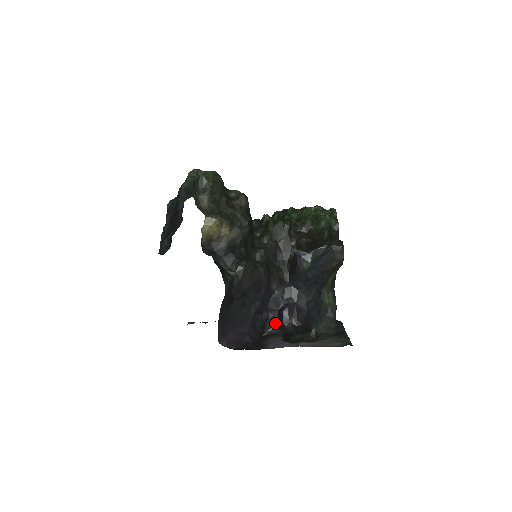
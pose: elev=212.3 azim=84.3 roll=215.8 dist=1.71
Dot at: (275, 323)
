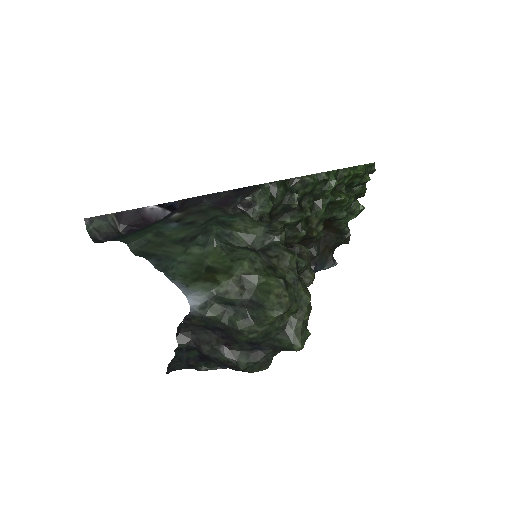
Dot at: occluded
